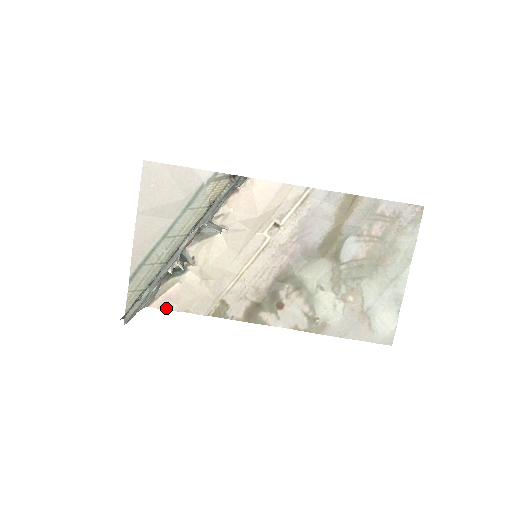
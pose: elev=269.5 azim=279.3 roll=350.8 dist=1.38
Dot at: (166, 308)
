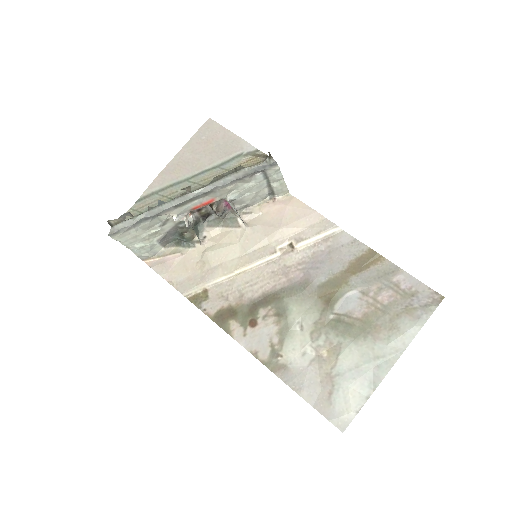
Dot at: (156, 270)
